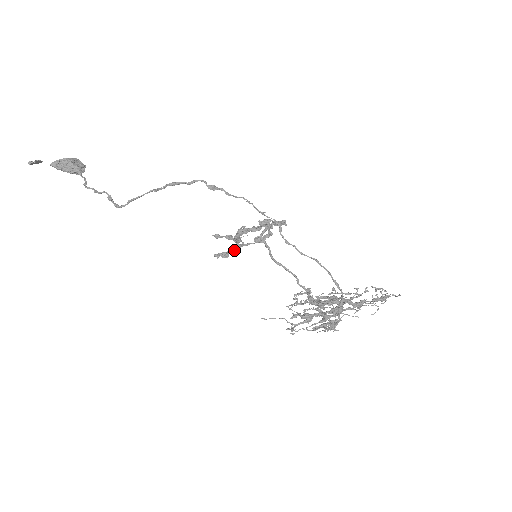
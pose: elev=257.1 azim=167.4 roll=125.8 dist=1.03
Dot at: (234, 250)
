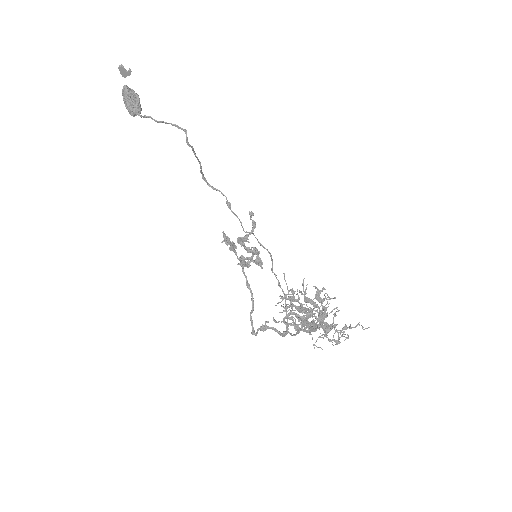
Dot at: (232, 245)
